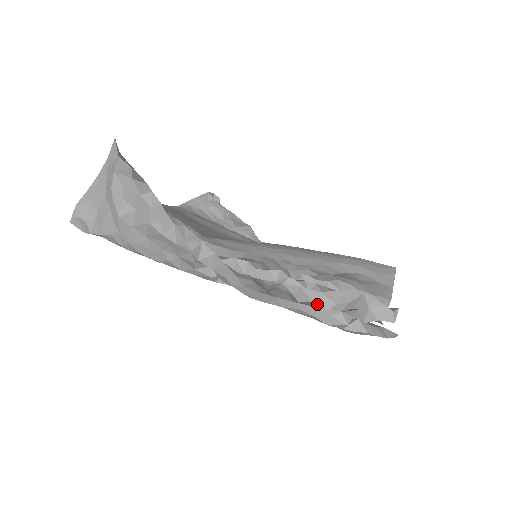
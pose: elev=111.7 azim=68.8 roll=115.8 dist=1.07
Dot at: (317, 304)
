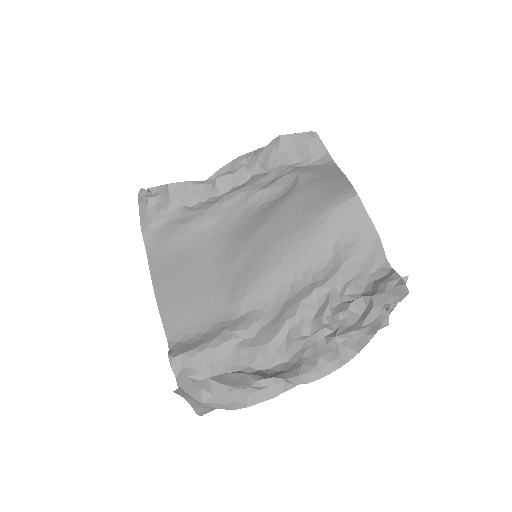
Dot at: (363, 328)
